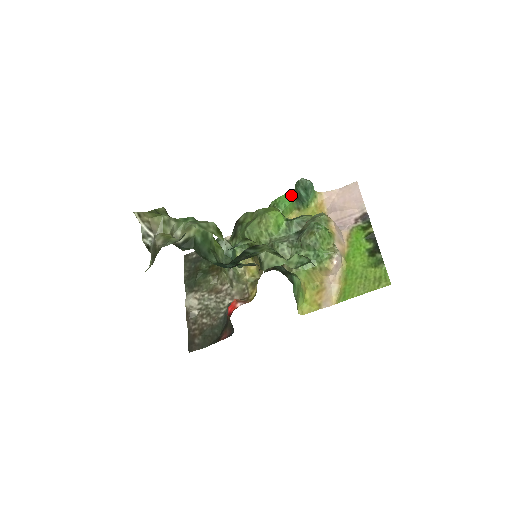
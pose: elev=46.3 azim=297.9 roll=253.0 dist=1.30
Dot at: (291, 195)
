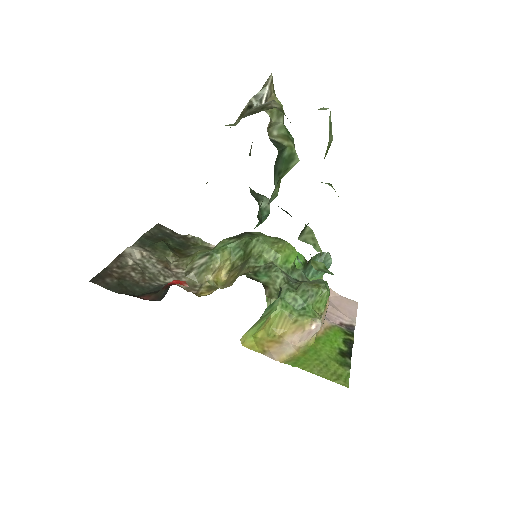
Dot at: (305, 259)
